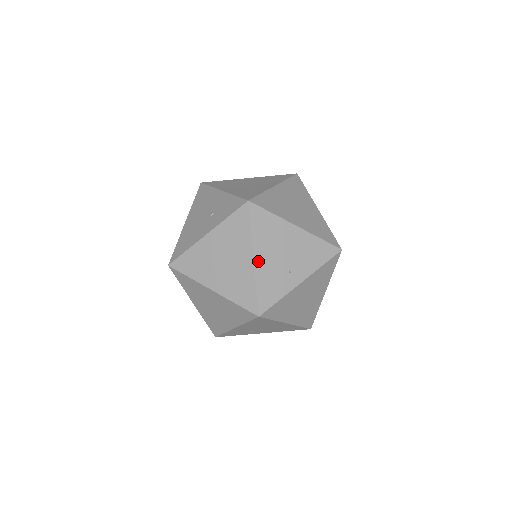
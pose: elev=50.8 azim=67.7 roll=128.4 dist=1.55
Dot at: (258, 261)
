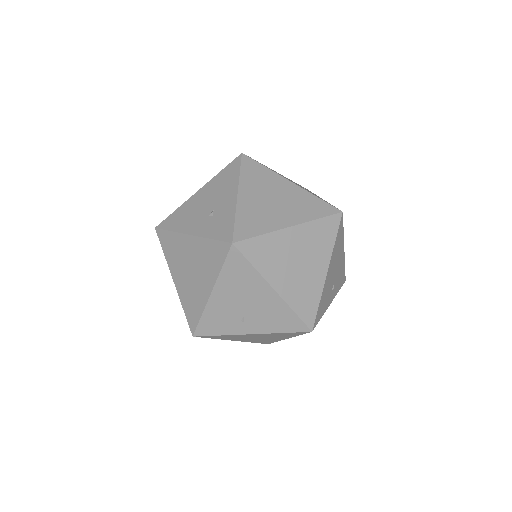
Dot at: (215, 297)
